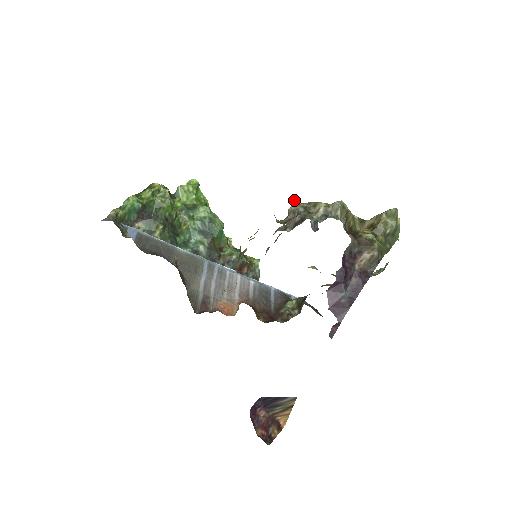
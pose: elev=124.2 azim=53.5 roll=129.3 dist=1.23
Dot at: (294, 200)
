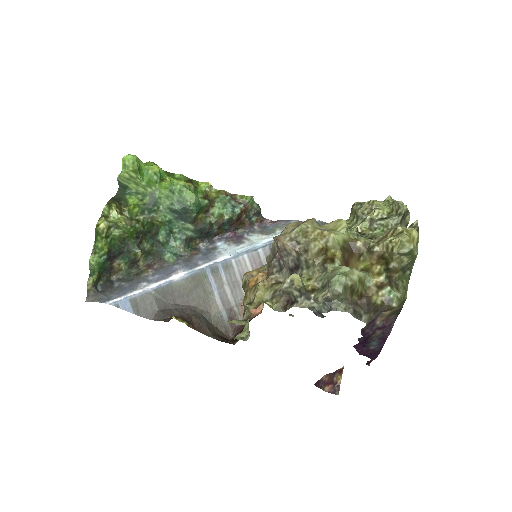
Dot at: (276, 239)
